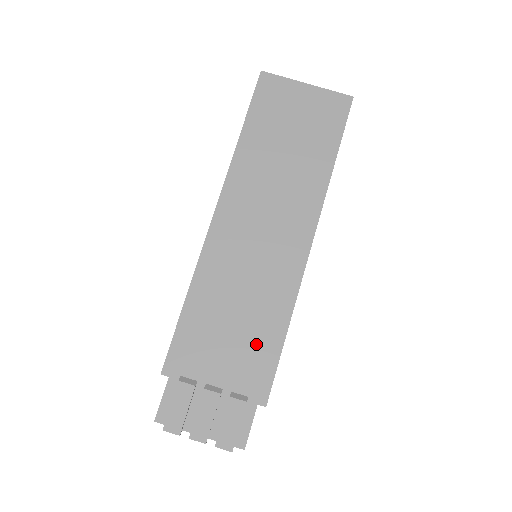
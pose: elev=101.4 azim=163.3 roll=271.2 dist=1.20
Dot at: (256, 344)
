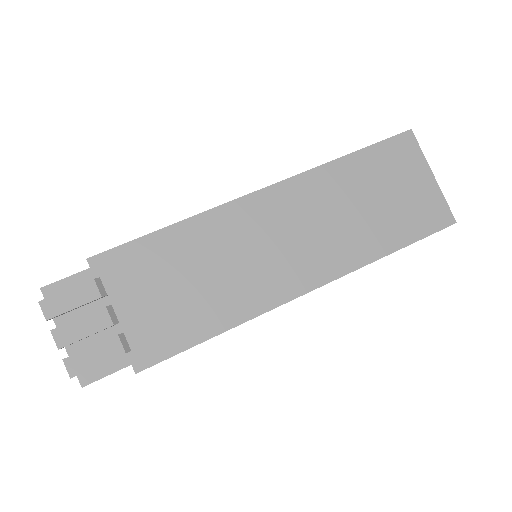
Dot at: (183, 318)
